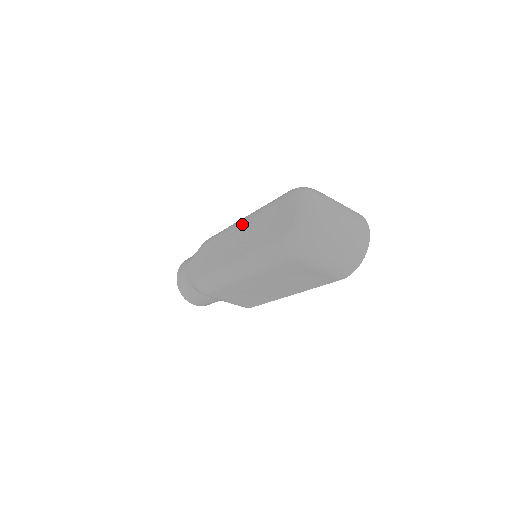
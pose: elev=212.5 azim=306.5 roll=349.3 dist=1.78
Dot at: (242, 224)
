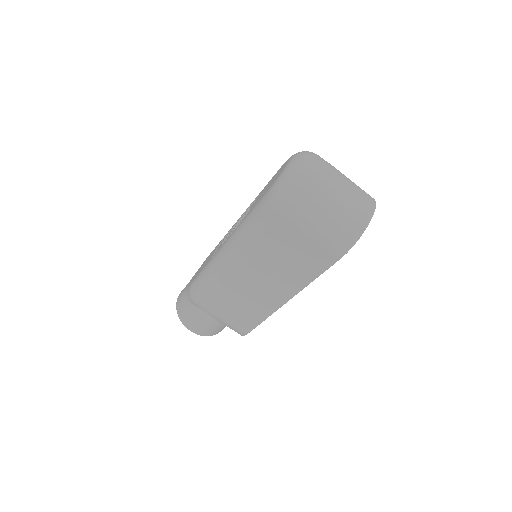
Dot at: (243, 213)
